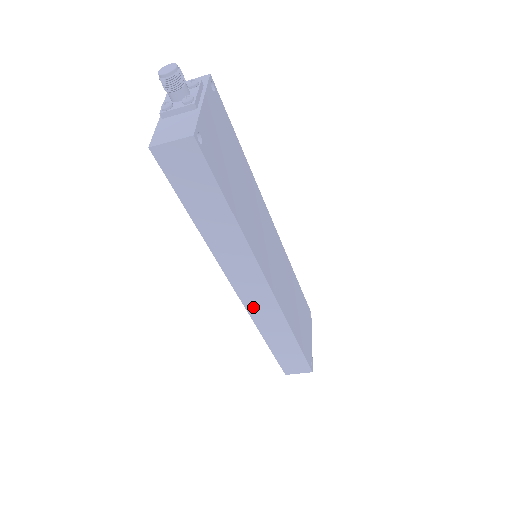
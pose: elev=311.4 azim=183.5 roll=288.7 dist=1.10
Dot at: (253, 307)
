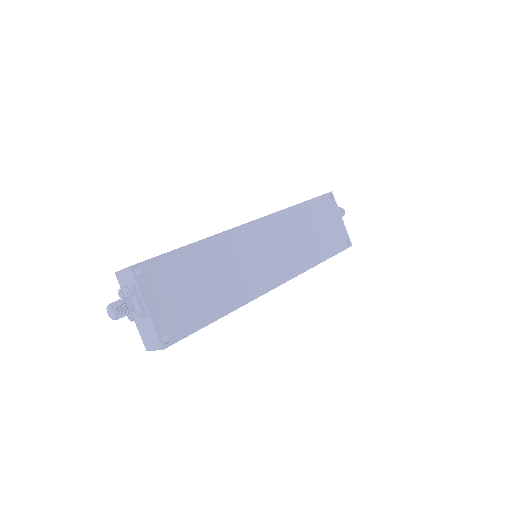
Dot at: occluded
